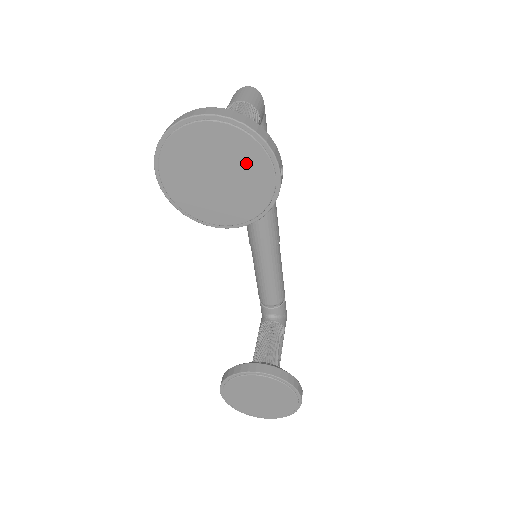
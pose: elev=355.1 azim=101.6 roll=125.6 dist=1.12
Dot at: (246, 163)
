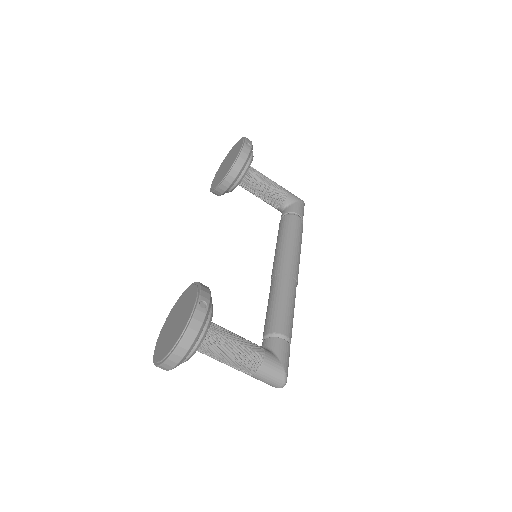
Dot at: occluded
